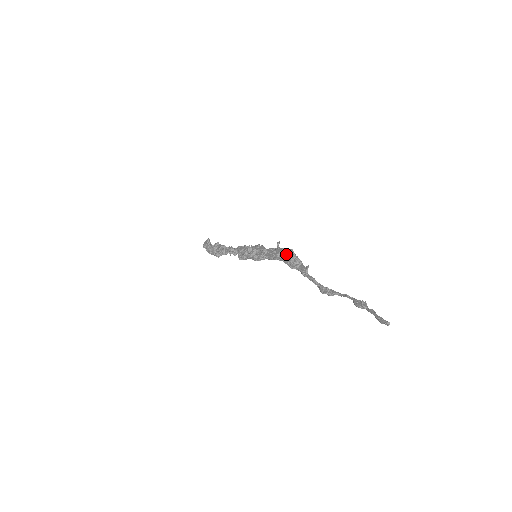
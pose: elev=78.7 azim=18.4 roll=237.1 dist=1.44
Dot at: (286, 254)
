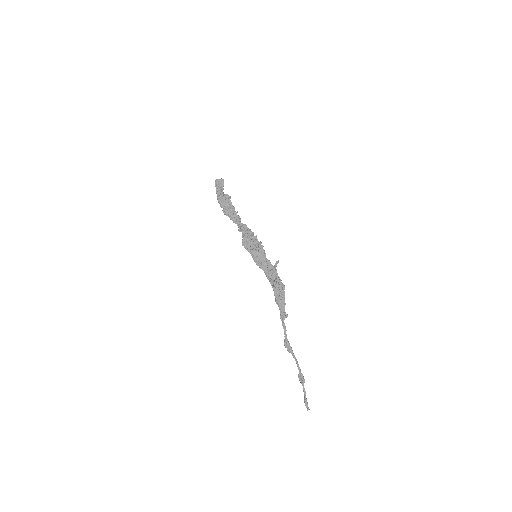
Dot at: (279, 288)
